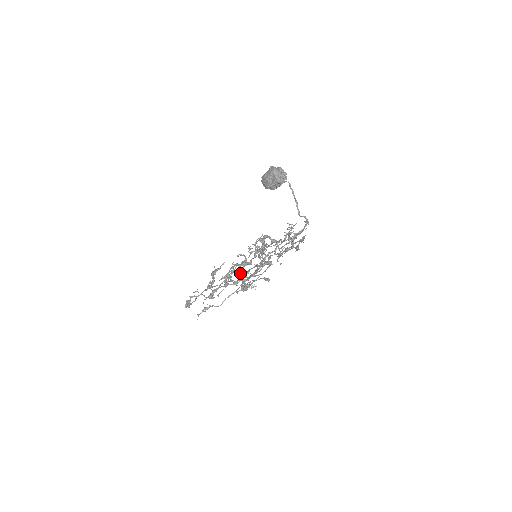
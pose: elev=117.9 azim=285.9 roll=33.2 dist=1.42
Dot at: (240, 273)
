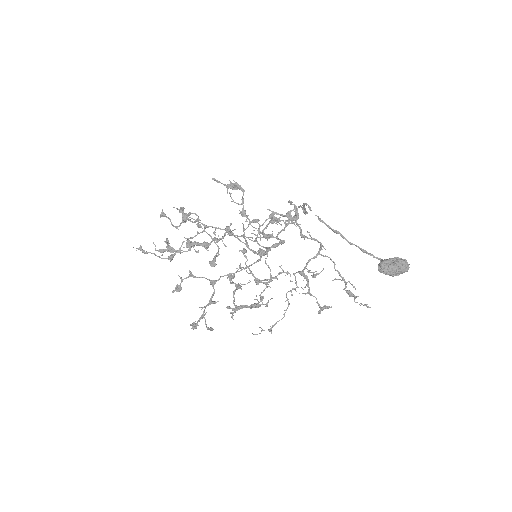
Dot at: occluded
